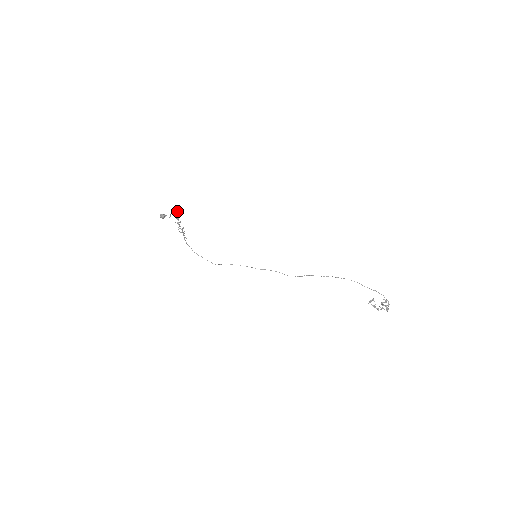
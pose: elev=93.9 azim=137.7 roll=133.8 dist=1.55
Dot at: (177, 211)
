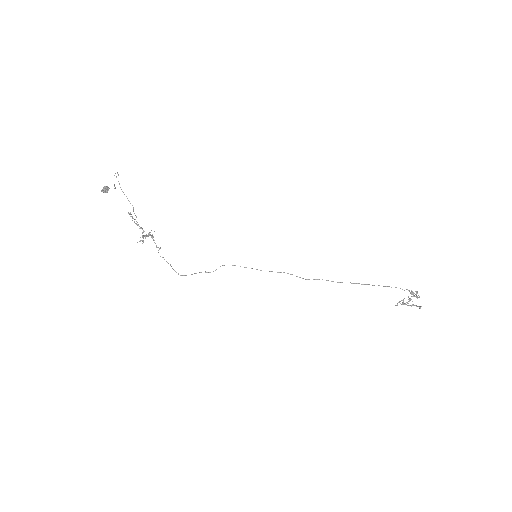
Dot at: (129, 214)
